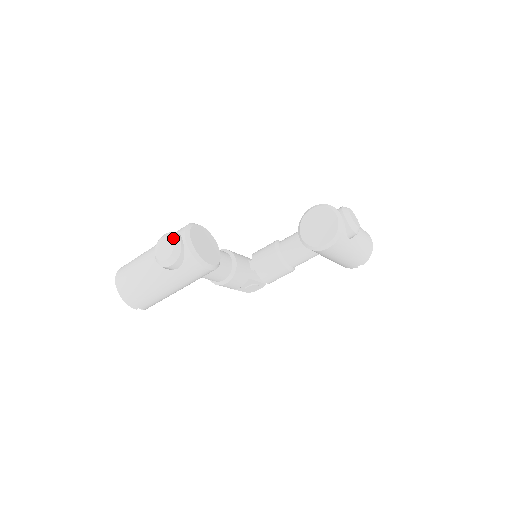
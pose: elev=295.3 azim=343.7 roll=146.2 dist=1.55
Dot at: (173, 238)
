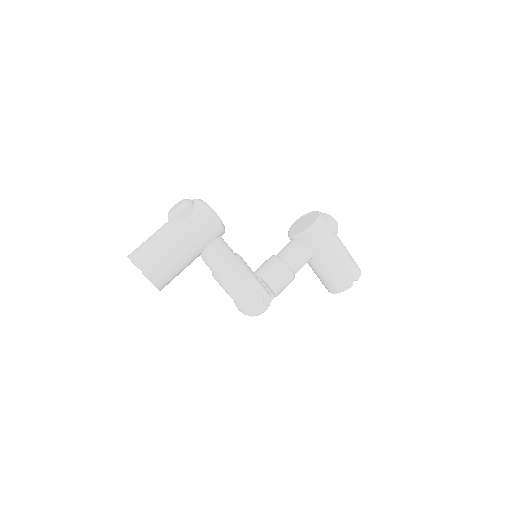
Dot at: occluded
